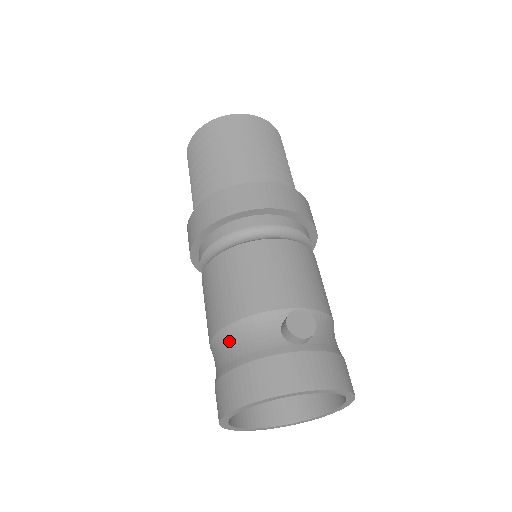
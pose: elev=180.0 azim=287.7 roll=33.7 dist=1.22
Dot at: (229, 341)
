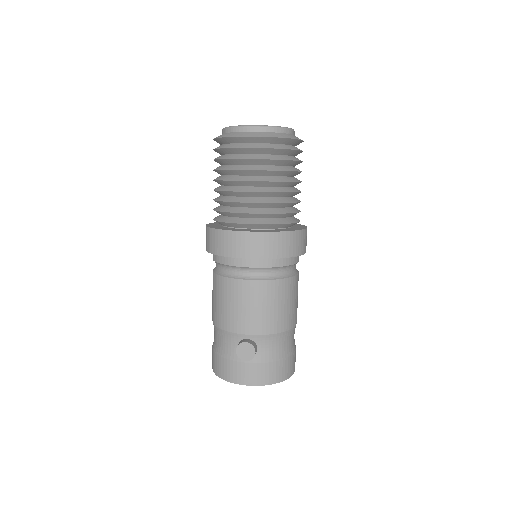
Dot at: (215, 333)
